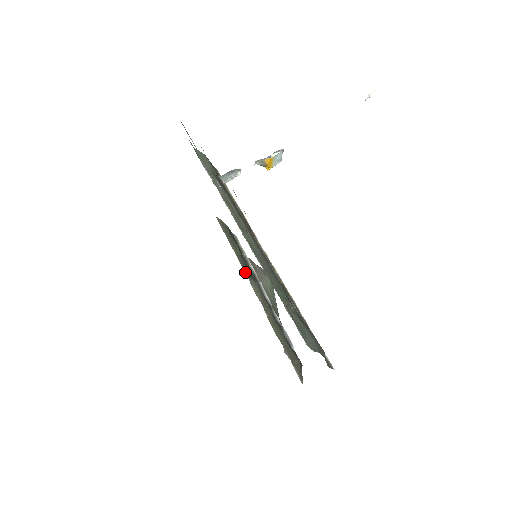
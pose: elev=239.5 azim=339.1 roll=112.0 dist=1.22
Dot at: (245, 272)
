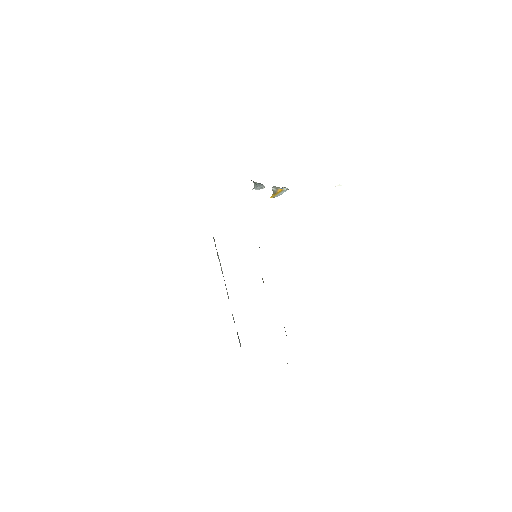
Dot at: occluded
